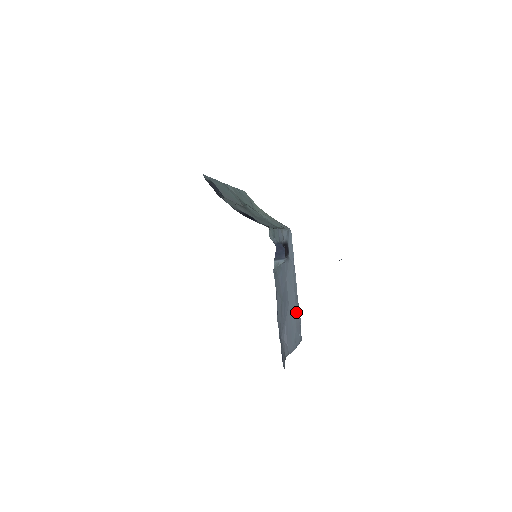
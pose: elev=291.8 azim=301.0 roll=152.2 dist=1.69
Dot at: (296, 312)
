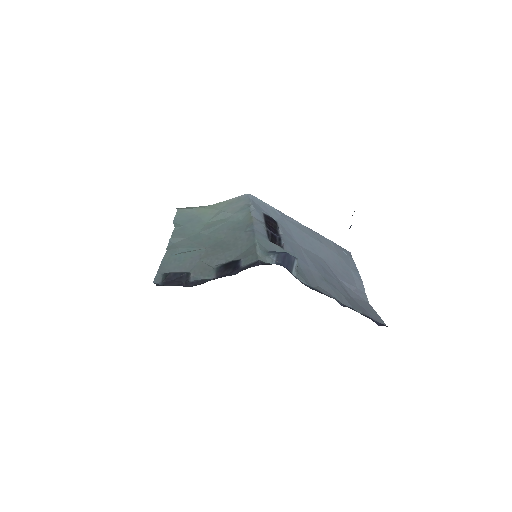
Dot at: (328, 247)
